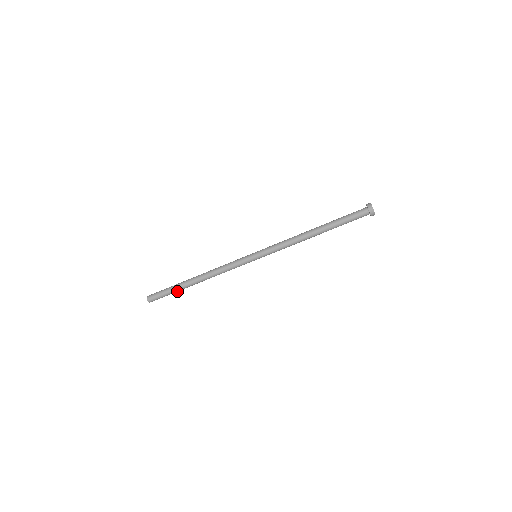
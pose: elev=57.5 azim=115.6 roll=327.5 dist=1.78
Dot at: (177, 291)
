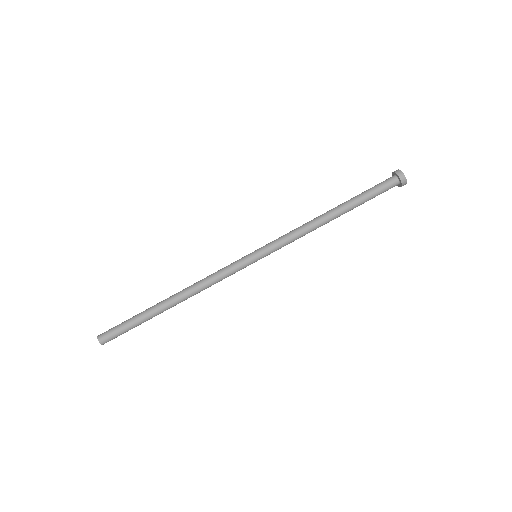
Dot at: (141, 317)
